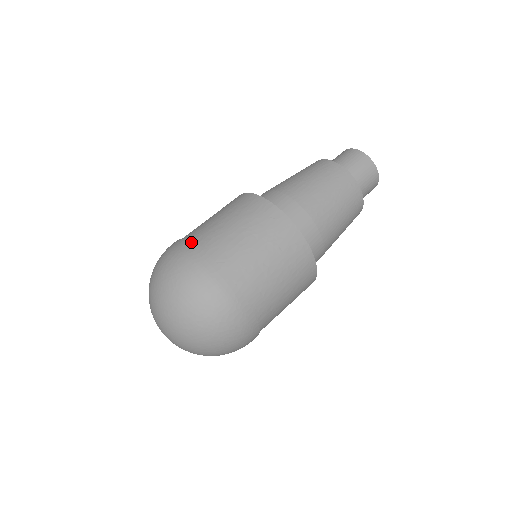
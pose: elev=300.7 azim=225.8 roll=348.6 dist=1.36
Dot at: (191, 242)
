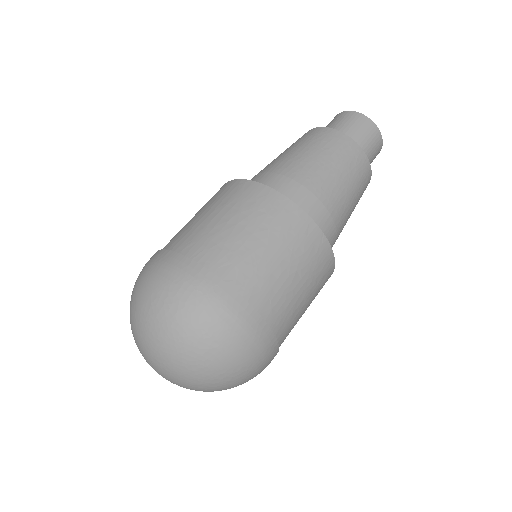
Dot at: (222, 279)
